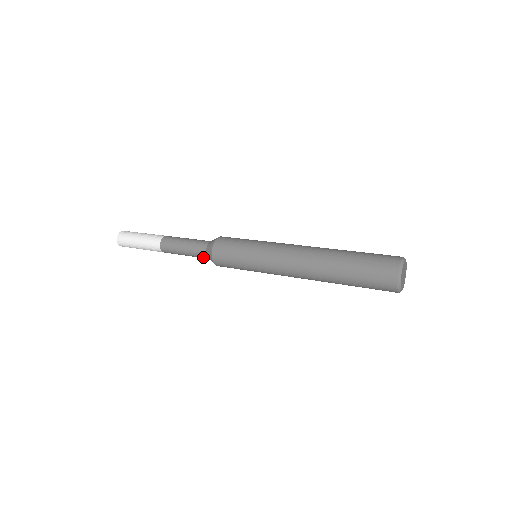
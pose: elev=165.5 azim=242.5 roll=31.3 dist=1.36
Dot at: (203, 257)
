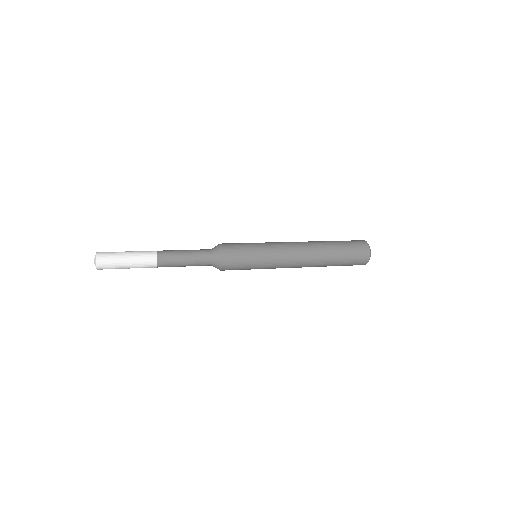
Dot at: (206, 265)
